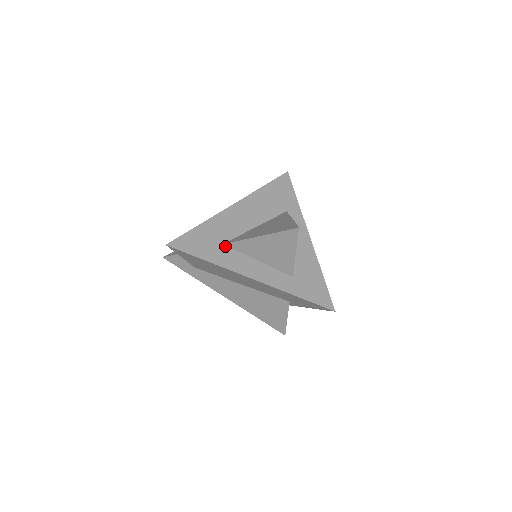
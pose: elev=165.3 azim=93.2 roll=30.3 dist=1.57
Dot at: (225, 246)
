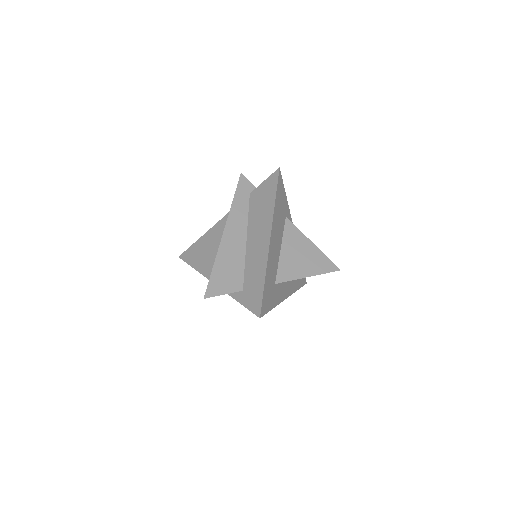
Dot at: (276, 285)
